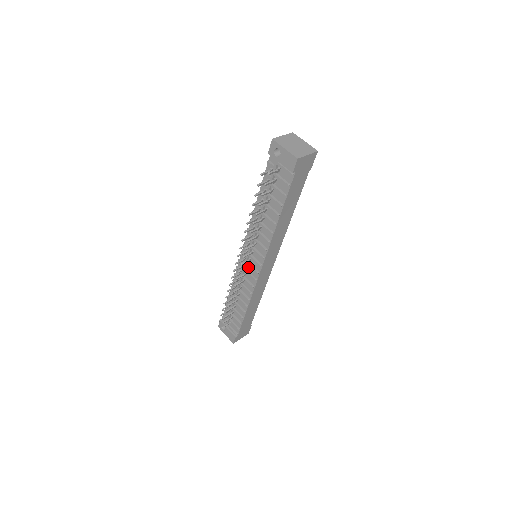
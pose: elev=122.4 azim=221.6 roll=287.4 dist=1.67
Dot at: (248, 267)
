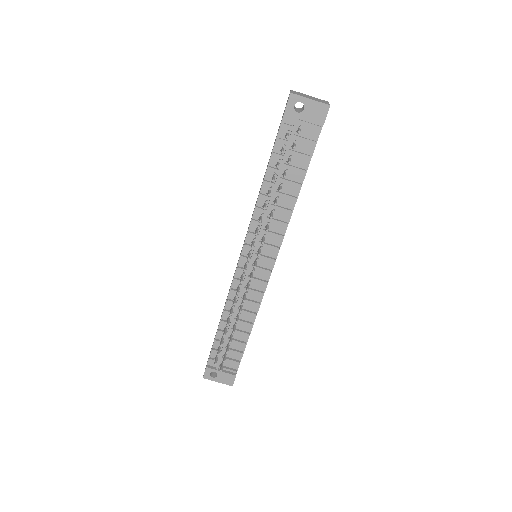
Dot at: (252, 272)
